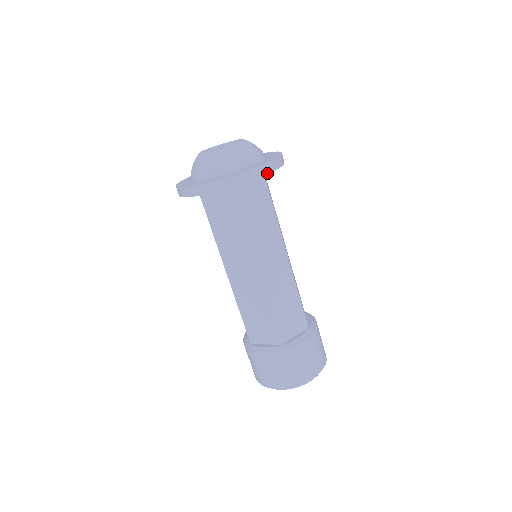
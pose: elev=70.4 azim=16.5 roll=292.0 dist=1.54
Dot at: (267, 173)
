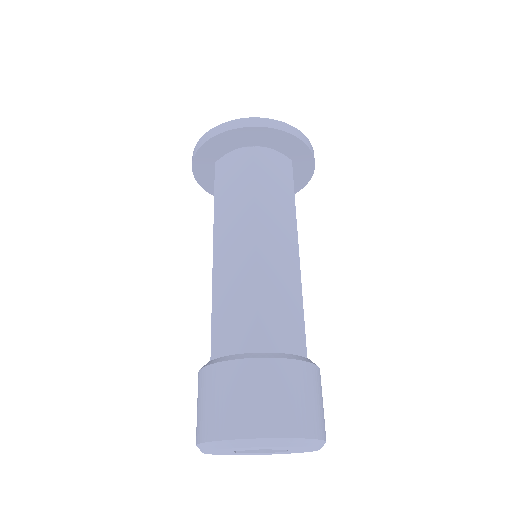
Dot at: (297, 136)
